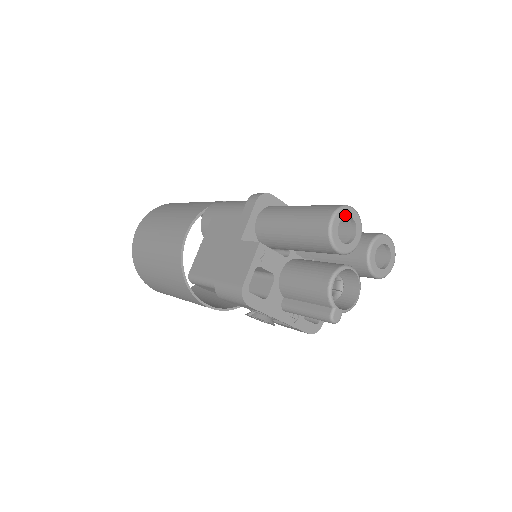
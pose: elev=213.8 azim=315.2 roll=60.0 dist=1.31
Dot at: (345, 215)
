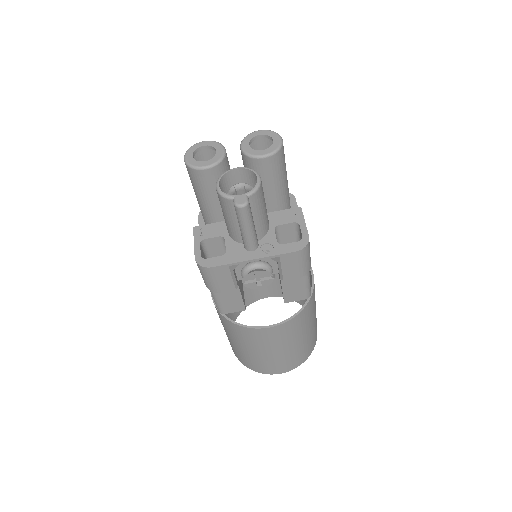
Dot at: (196, 149)
